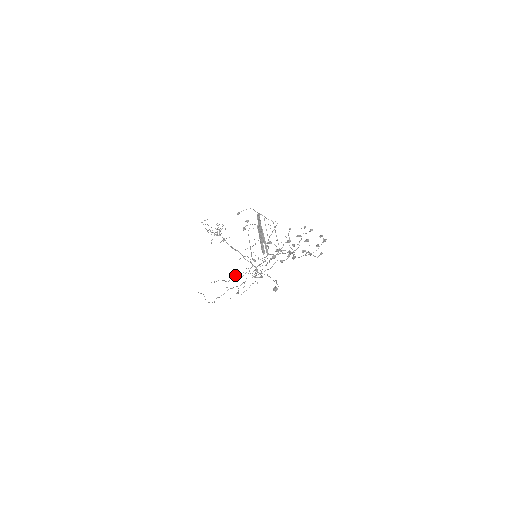
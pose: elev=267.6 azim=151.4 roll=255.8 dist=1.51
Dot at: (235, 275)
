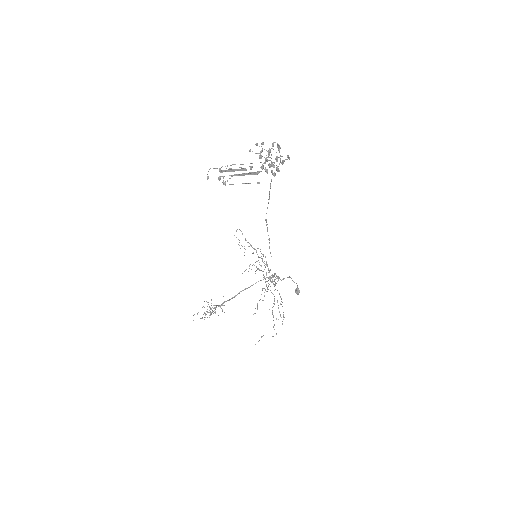
Dot at: (262, 289)
